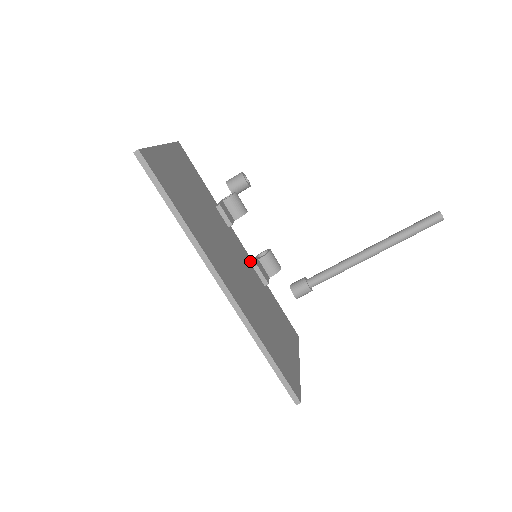
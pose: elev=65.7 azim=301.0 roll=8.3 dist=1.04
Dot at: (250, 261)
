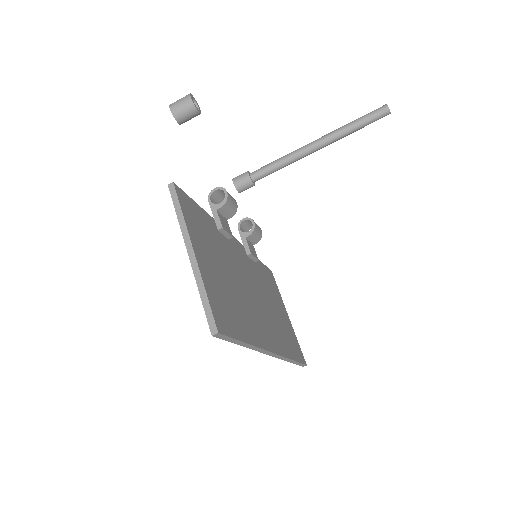
Dot at: (243, 250)
